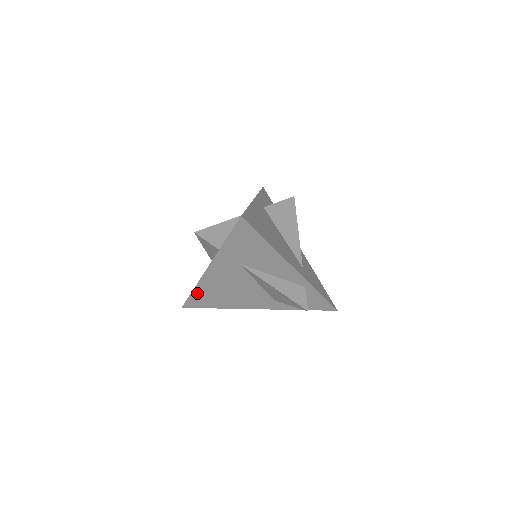
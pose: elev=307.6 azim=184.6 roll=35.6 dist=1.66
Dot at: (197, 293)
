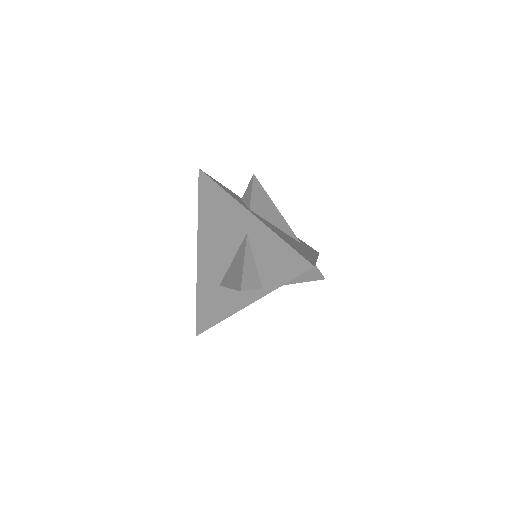
Dot at: occluded
